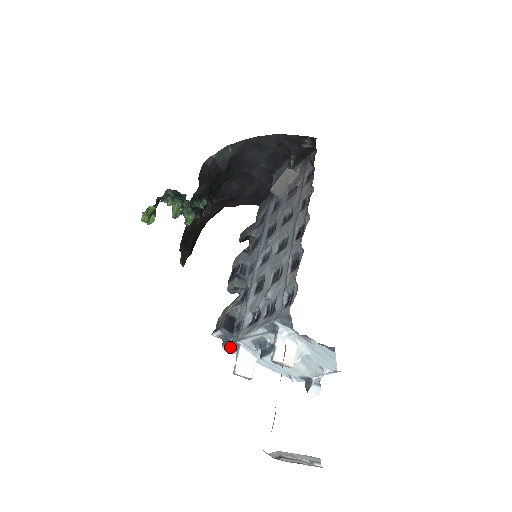
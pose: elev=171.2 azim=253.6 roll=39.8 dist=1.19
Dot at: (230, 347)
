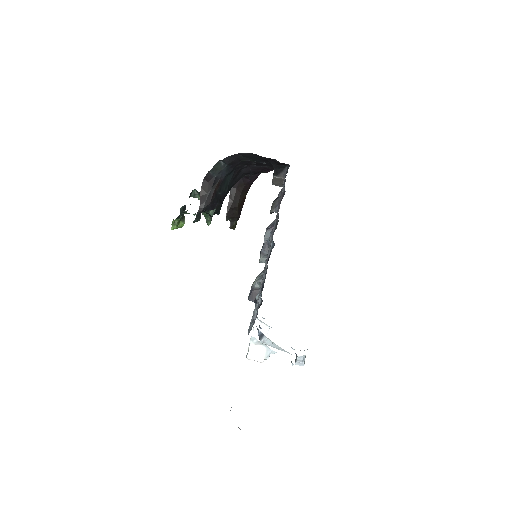
Dot at: occluded
